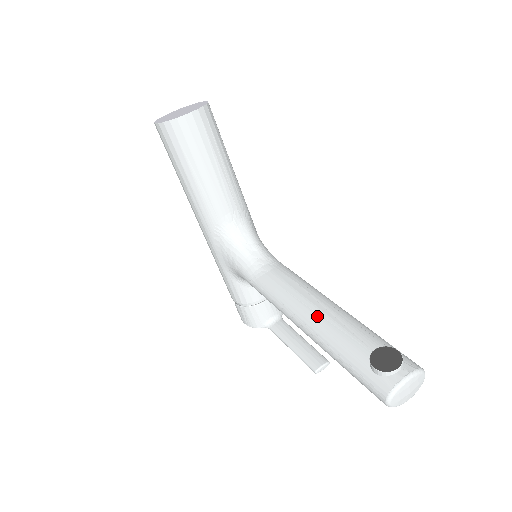
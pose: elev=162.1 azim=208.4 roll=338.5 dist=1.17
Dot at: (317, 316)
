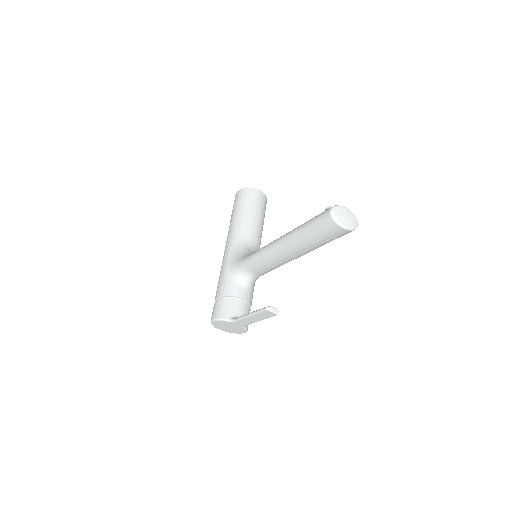
Dot at: occluded
